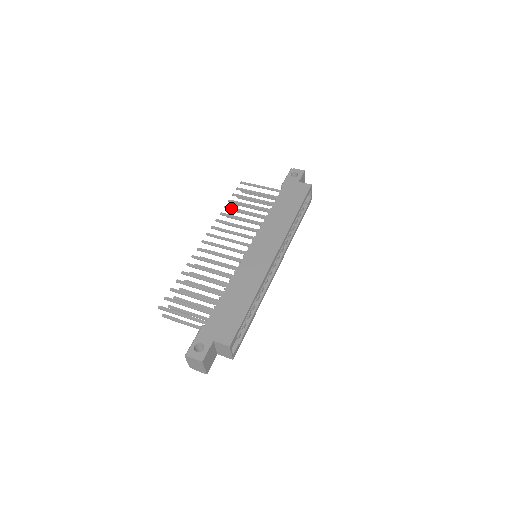
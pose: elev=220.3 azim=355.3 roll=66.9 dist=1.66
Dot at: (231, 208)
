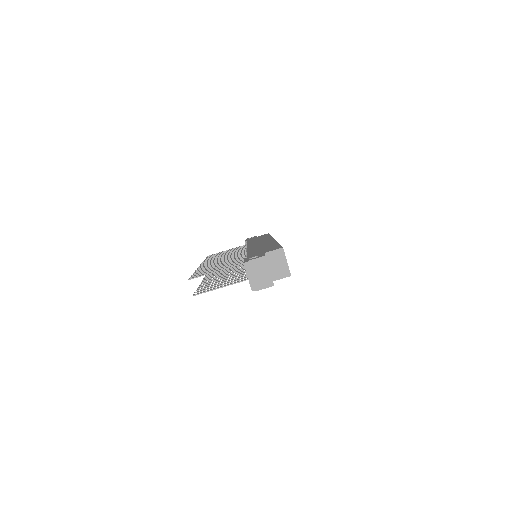
Dot at: occluded
